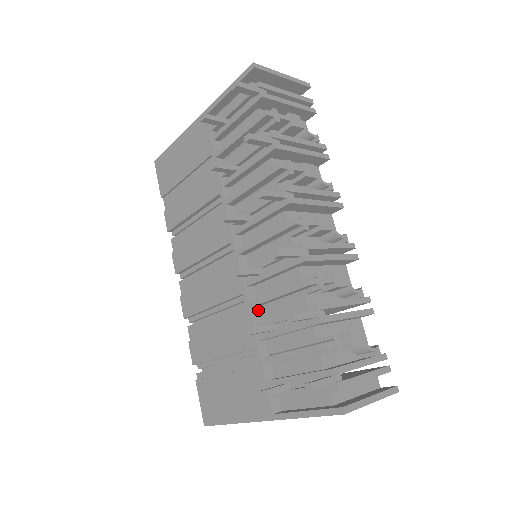
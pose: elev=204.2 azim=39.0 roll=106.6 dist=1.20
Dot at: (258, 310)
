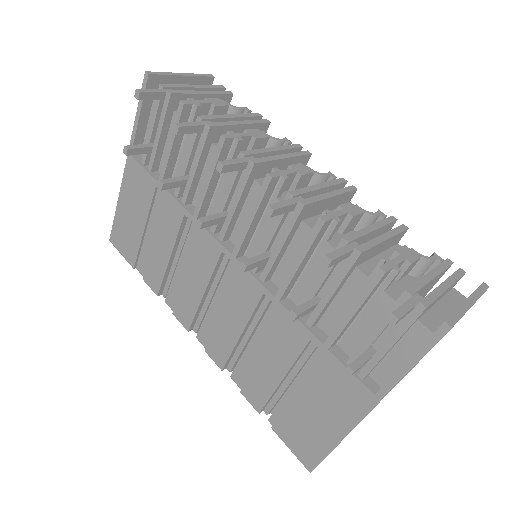
Dot at: (289, 300)
